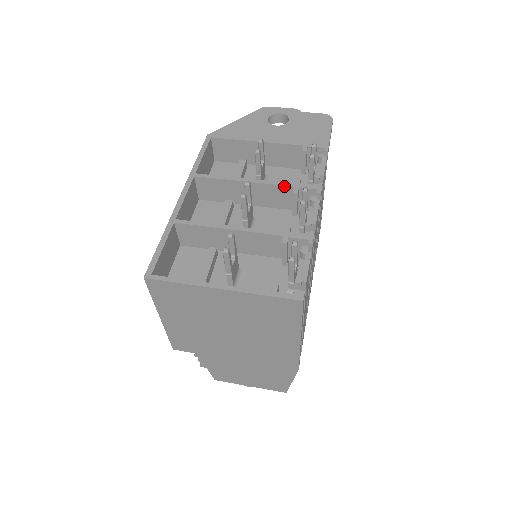
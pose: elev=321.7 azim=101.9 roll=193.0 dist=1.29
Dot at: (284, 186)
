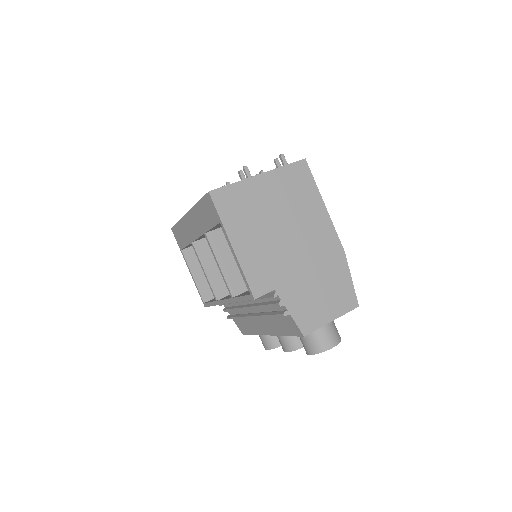
Dot at: occluded
